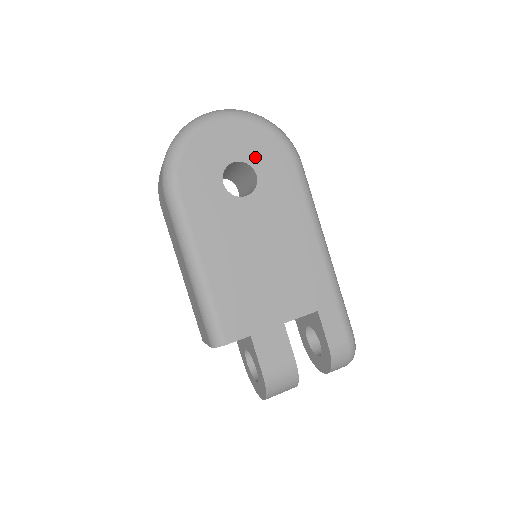
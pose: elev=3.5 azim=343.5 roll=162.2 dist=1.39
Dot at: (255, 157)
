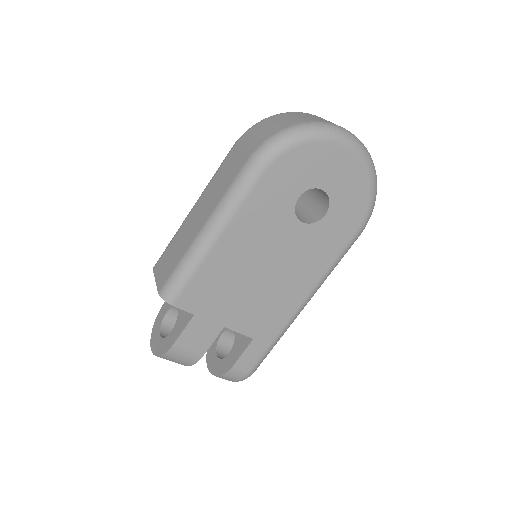
Dot at: (339, 202)
